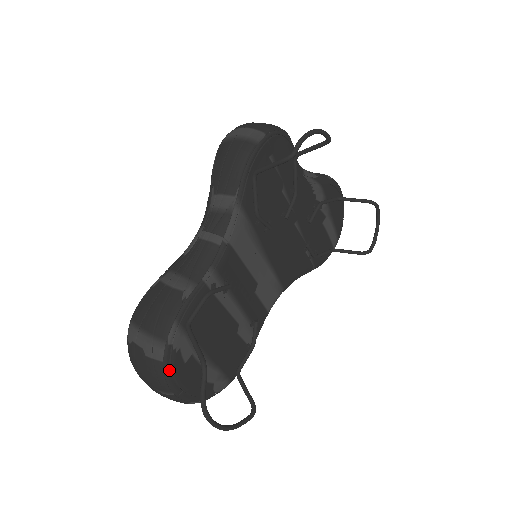
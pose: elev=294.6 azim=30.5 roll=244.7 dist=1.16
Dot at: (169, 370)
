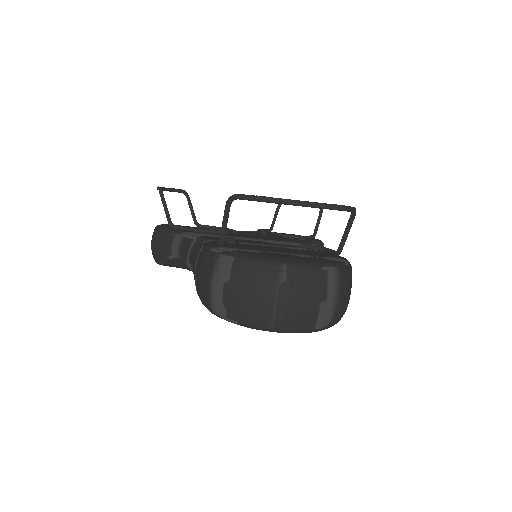
Dot at: (249, 256)
